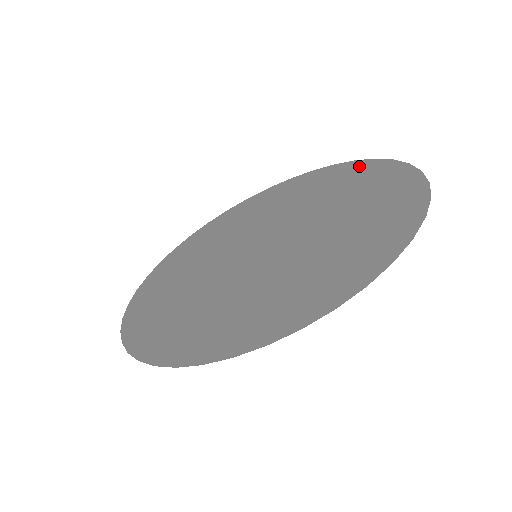
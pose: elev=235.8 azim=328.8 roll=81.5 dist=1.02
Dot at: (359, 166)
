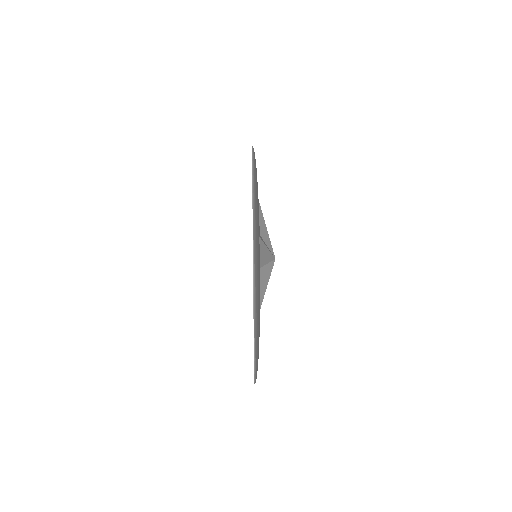
Dot at: occluded
